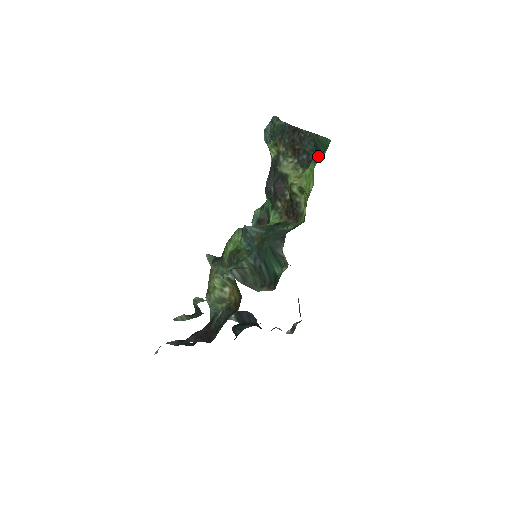
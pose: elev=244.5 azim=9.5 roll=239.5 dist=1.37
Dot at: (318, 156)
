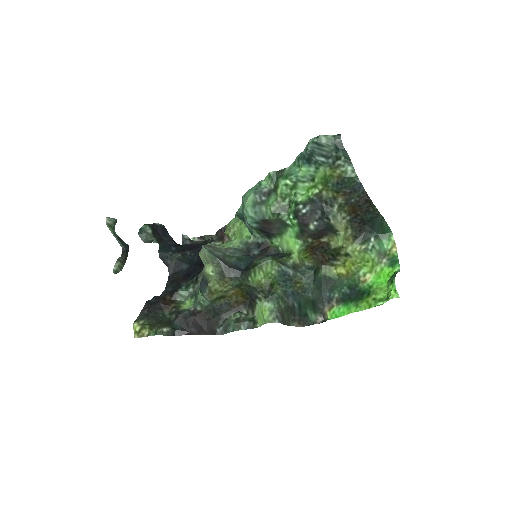
Dot at: (378, 242)
